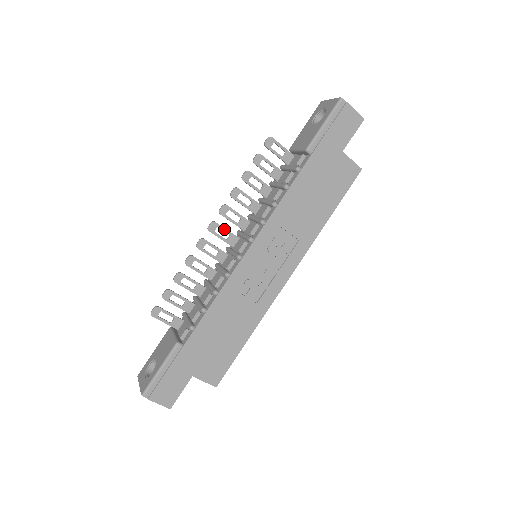
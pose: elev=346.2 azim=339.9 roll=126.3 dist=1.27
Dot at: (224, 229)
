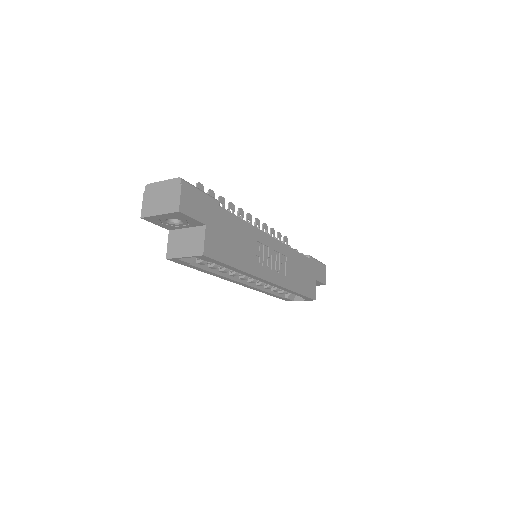
Dot at: occluded
